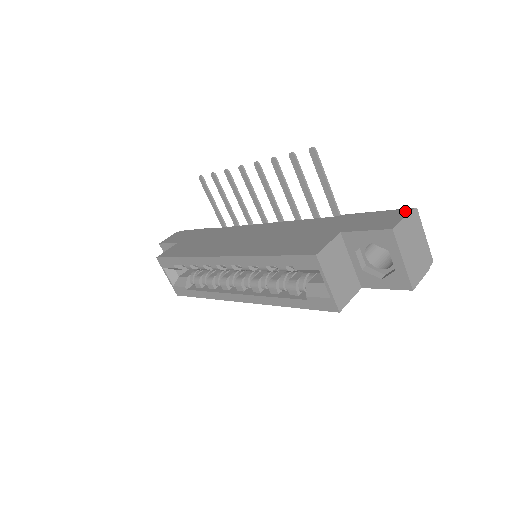
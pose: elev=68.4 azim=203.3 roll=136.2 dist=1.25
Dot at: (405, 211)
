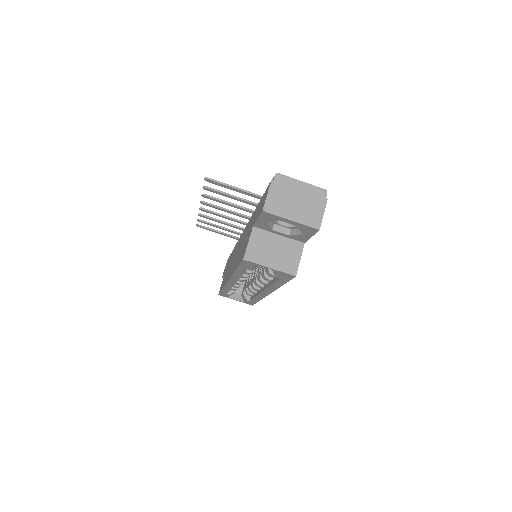
Dot at: (269, 184)
